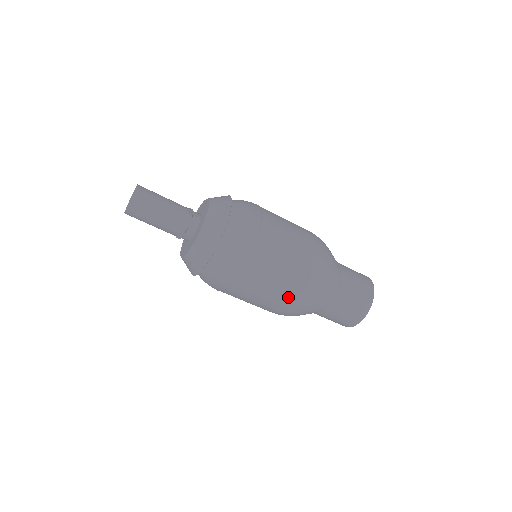
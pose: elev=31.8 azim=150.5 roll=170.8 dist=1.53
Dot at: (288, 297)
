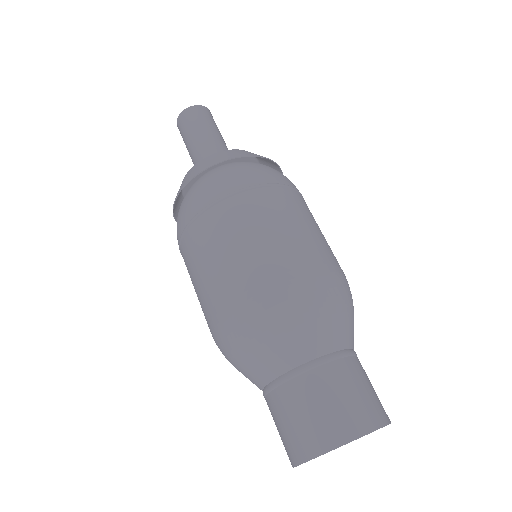
Dot at: (217, 303)
